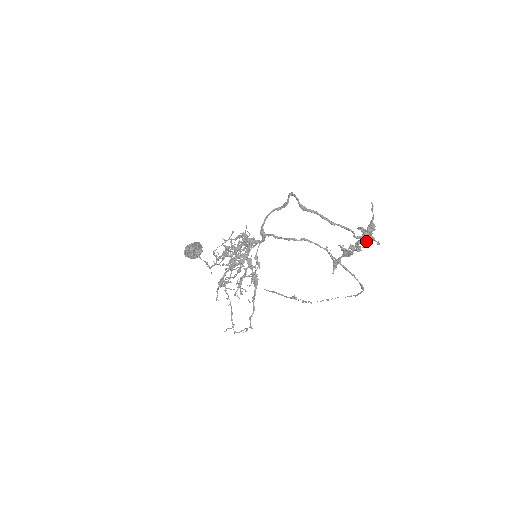
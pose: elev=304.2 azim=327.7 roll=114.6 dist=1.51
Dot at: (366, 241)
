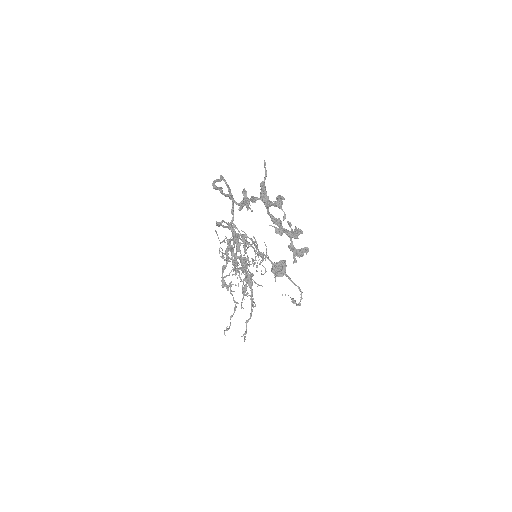
Dot at: (247, 206)
